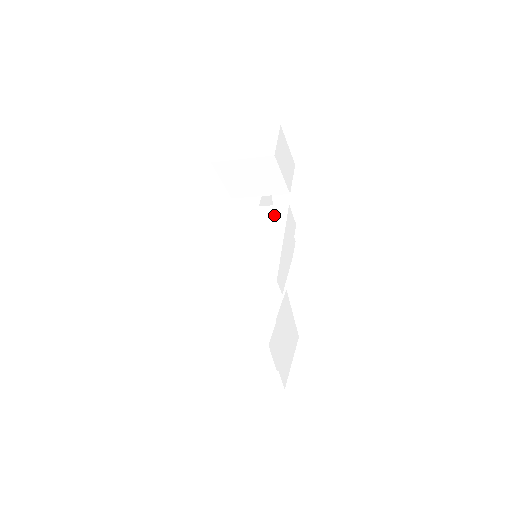
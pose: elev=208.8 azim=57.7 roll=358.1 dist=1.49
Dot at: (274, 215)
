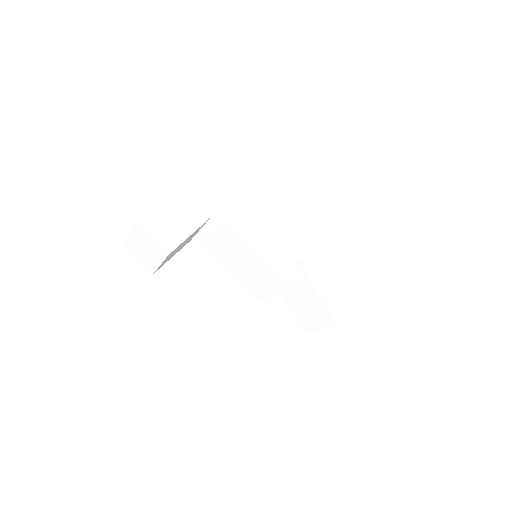
Dot at: (225, 236)
